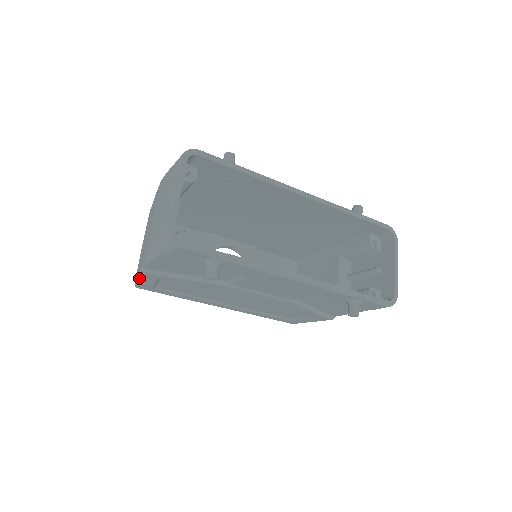
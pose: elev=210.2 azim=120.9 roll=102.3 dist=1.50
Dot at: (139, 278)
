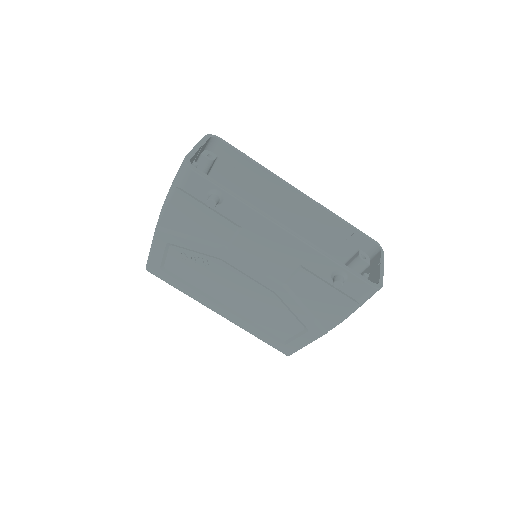
Dot at: (152, 245)
